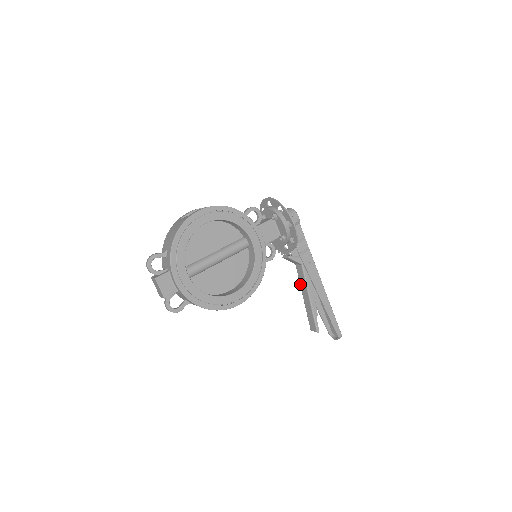
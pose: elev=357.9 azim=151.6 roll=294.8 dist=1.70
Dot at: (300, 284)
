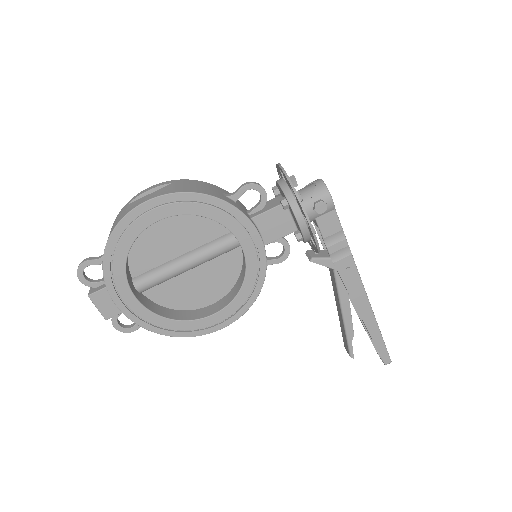
Dot at: (333, 290)
